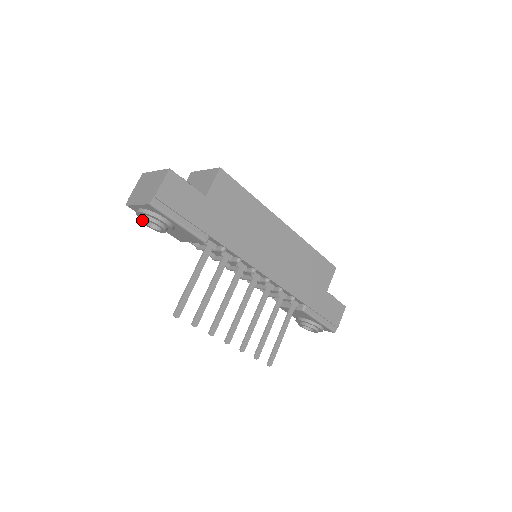
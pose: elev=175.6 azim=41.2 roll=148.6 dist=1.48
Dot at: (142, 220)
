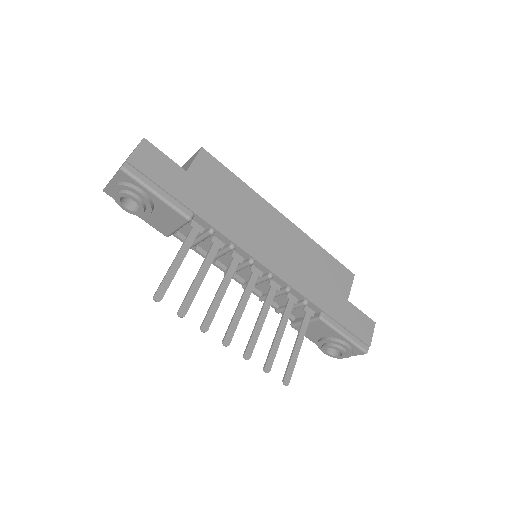
Dot at: (118, 199)
